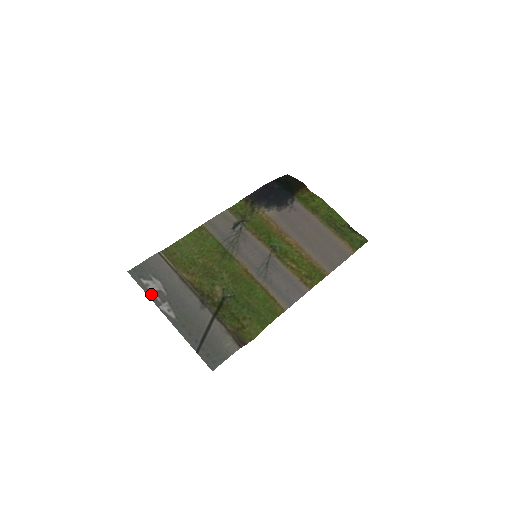
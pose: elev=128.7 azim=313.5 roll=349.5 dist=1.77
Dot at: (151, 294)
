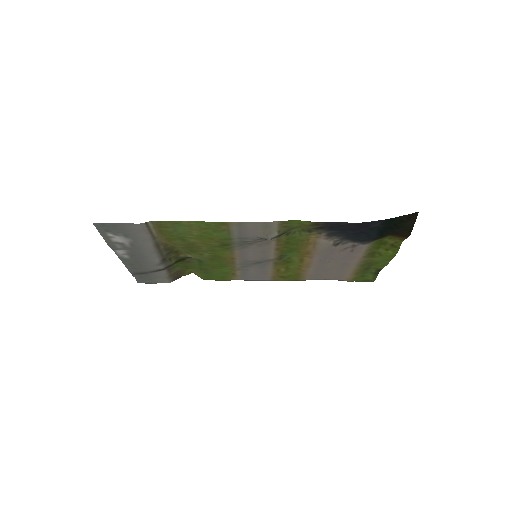
Dot at: (111, 243)
